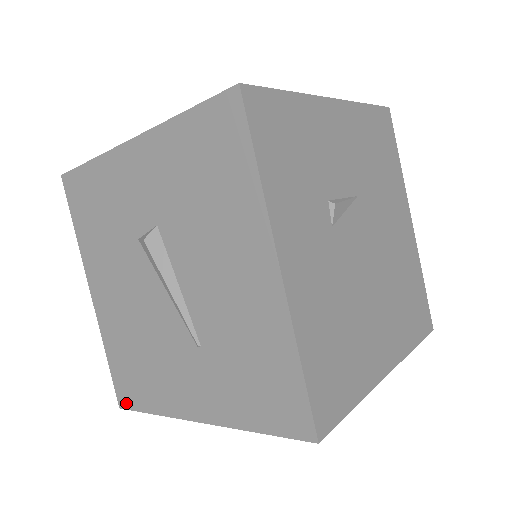
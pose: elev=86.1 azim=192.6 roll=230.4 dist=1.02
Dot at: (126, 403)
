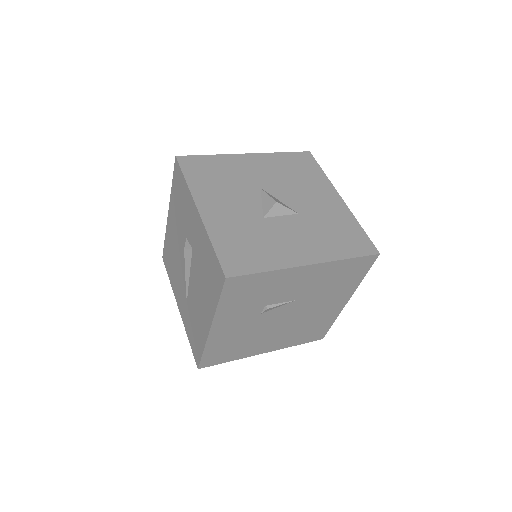
Dot at: (164, 261)
